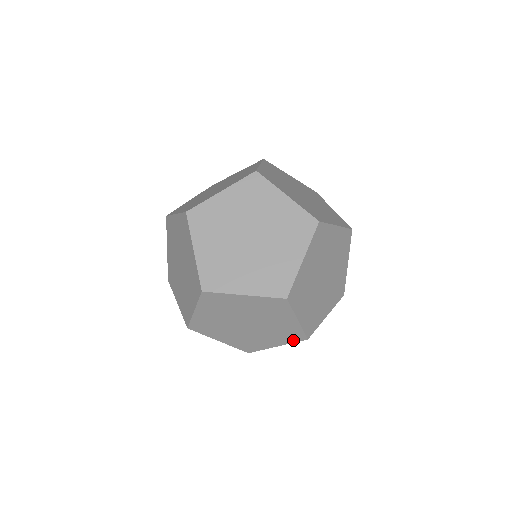
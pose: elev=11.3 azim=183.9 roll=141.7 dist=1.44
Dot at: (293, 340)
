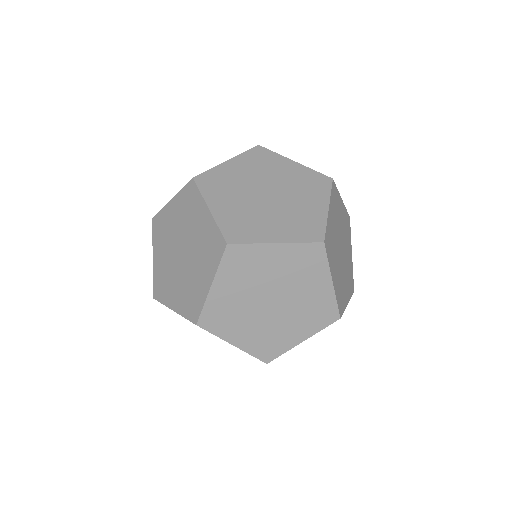
Dot at: (323, 324)
